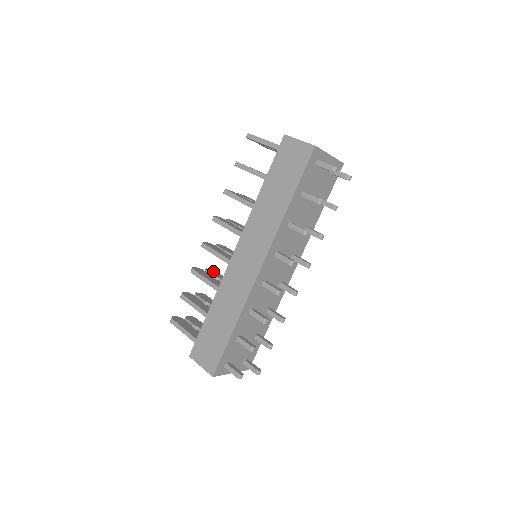
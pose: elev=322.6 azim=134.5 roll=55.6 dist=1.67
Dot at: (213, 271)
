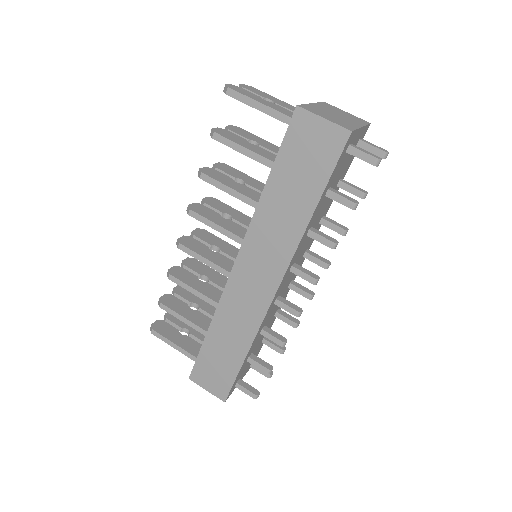
Dot at: (192, 261)
